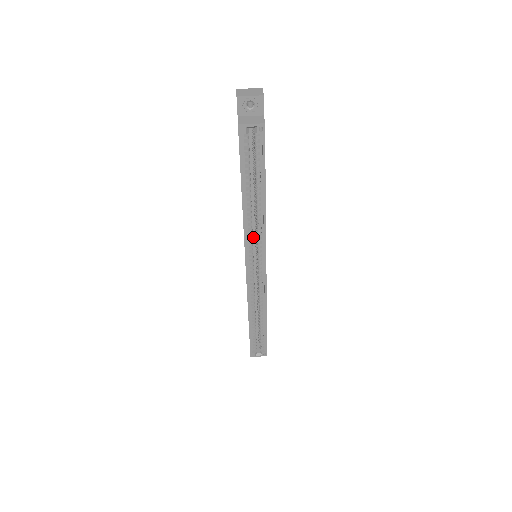
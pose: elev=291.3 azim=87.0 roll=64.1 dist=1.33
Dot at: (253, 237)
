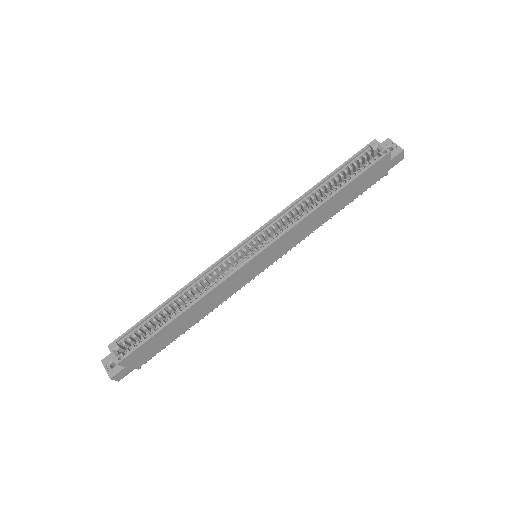
Dot at: occluded
